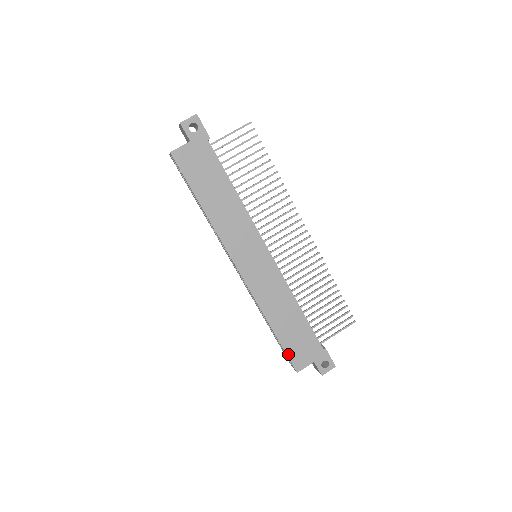
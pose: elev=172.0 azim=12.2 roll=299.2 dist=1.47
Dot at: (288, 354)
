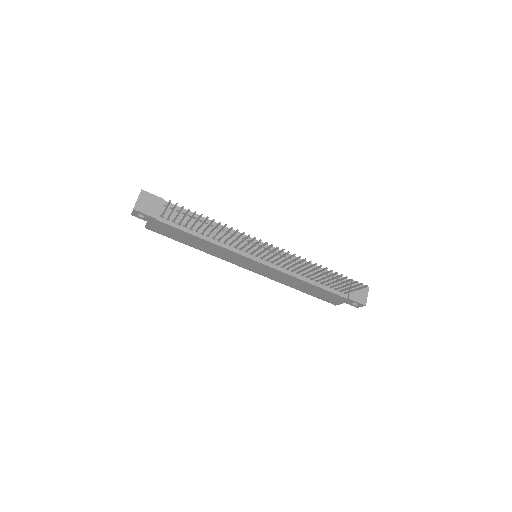
Dot at: (321, 299)
